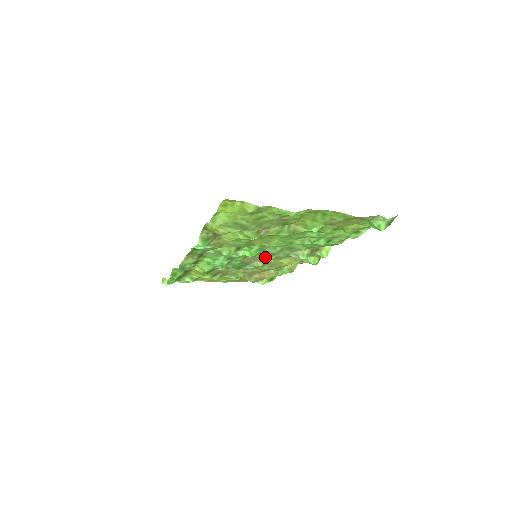
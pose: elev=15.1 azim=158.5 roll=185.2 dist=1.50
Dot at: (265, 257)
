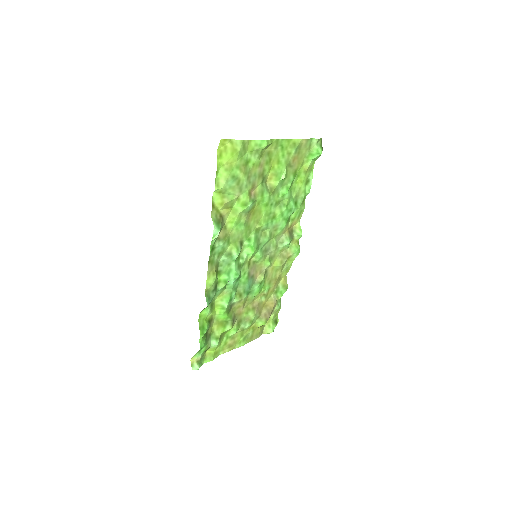
Dot at: (262, 256)
